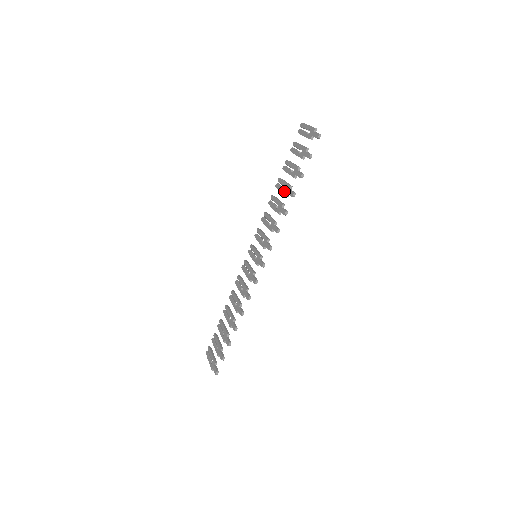
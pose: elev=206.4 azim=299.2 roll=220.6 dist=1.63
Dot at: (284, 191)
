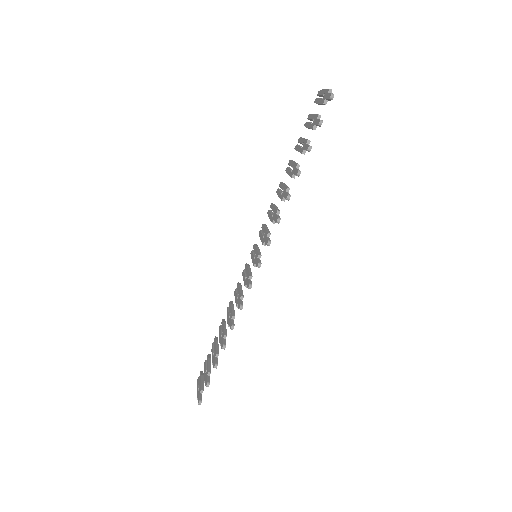
Dot at: (291, 172)
